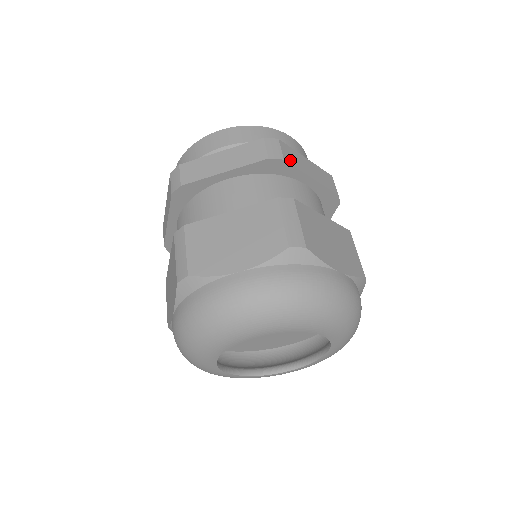
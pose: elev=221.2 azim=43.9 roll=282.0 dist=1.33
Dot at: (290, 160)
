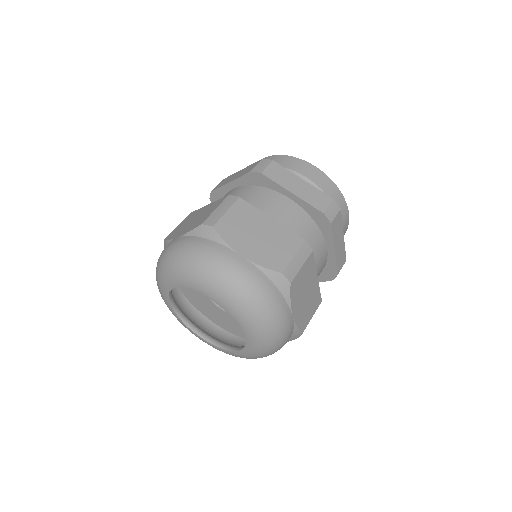
Dot at: (271, 175)
